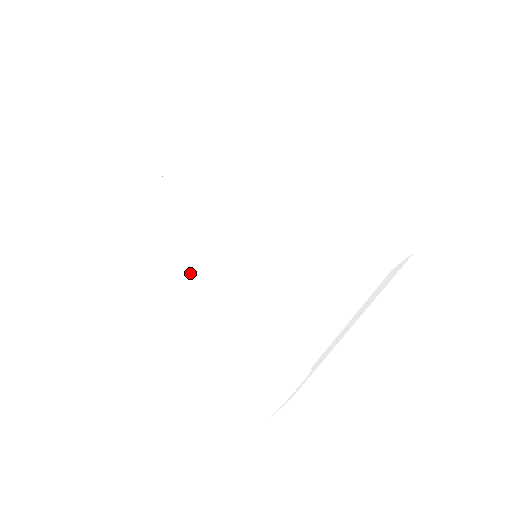
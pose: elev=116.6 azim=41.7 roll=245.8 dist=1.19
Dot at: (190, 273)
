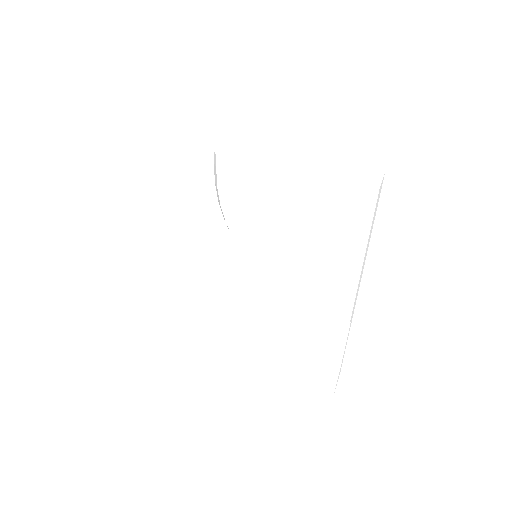
Dot at: (202, 307)
